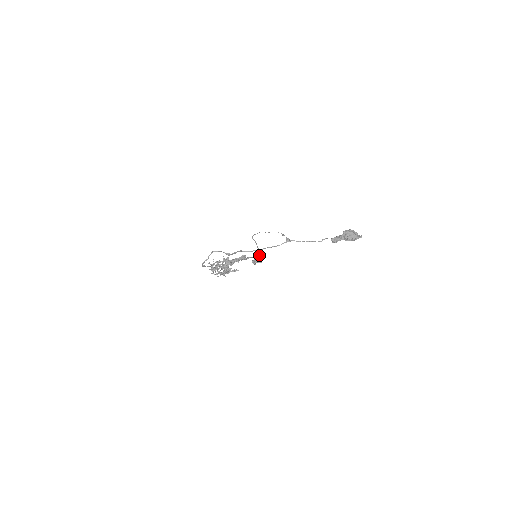
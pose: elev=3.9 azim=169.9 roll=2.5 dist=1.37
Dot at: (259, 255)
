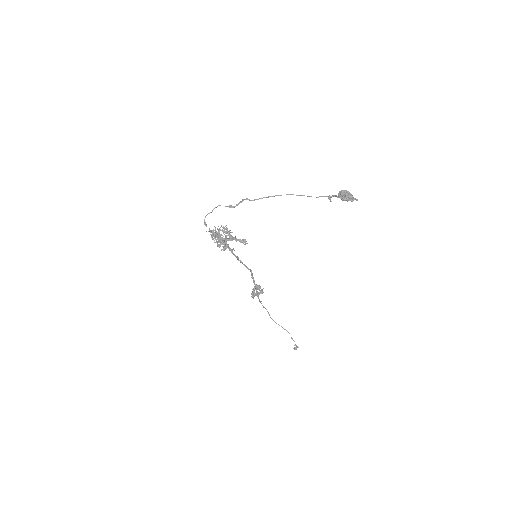
Dot at: (260, 290)
